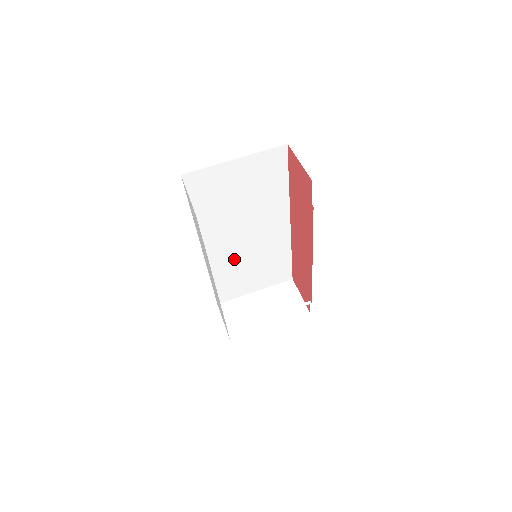
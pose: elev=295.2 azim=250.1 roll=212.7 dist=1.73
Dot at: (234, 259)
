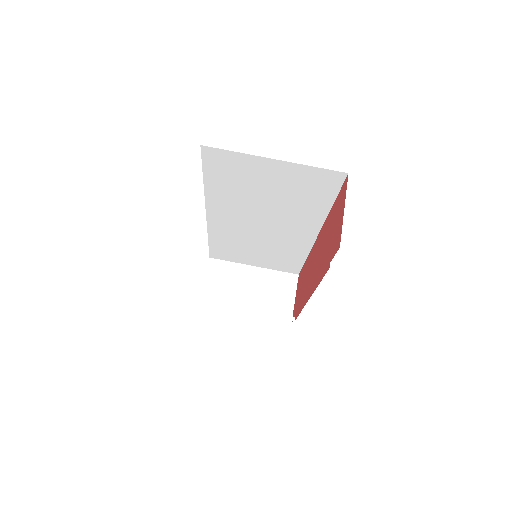
Dot at: (240, 235)
